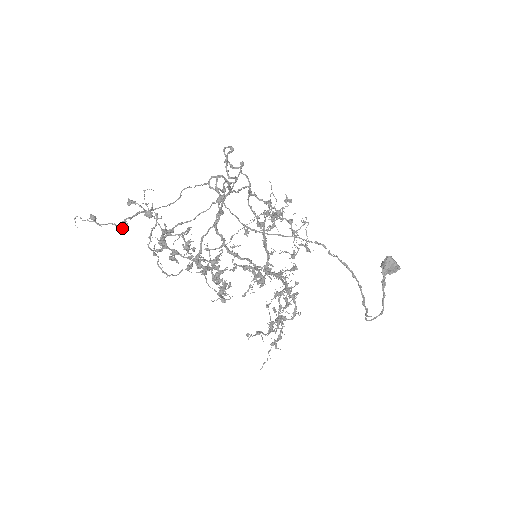
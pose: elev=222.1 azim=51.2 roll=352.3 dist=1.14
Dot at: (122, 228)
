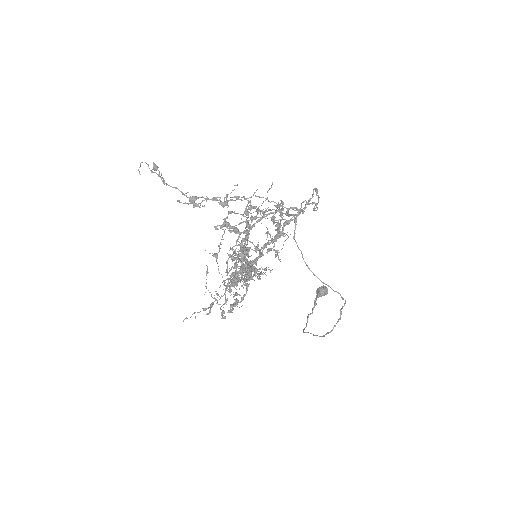
Dot at: (192, 203)
